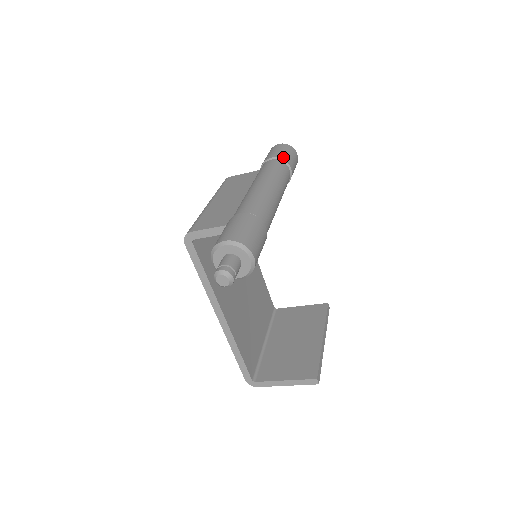
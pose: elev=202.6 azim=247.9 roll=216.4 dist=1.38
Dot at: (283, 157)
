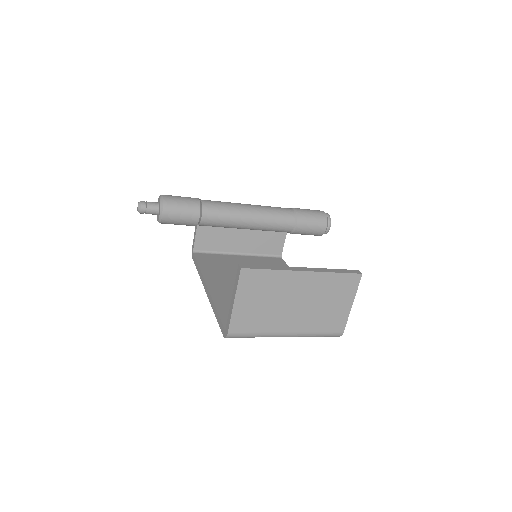
Dot at: occluded
